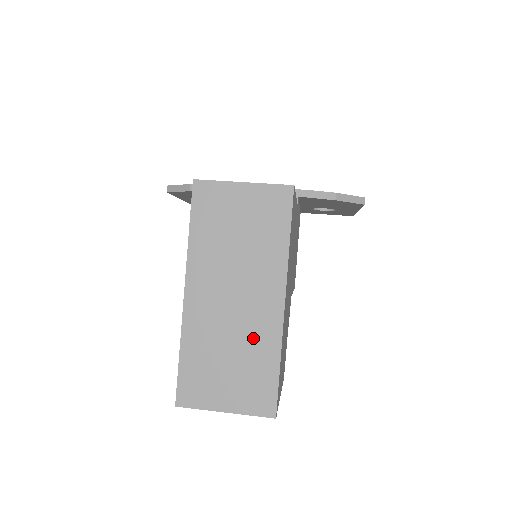
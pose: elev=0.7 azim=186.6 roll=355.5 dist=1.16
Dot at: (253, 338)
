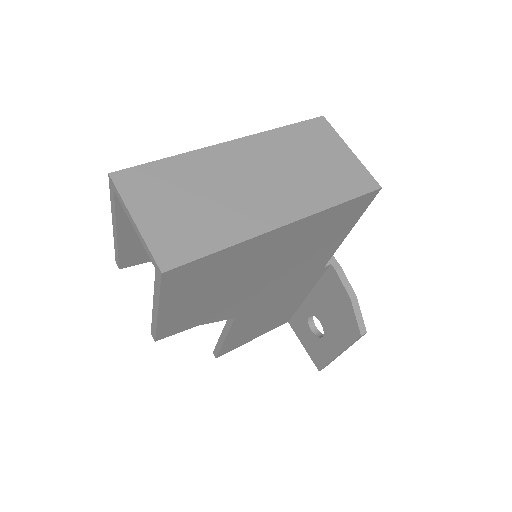
Dot at: (231, 213)
